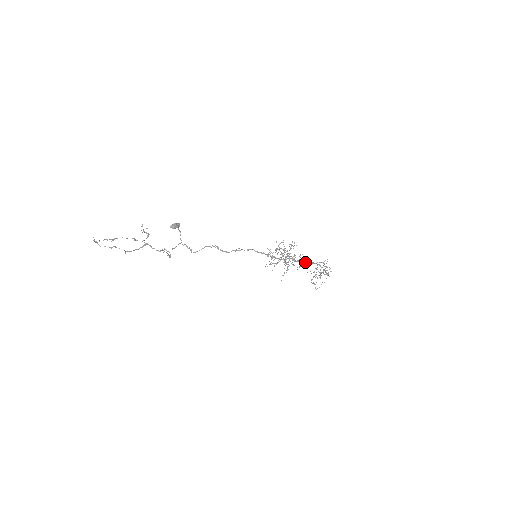
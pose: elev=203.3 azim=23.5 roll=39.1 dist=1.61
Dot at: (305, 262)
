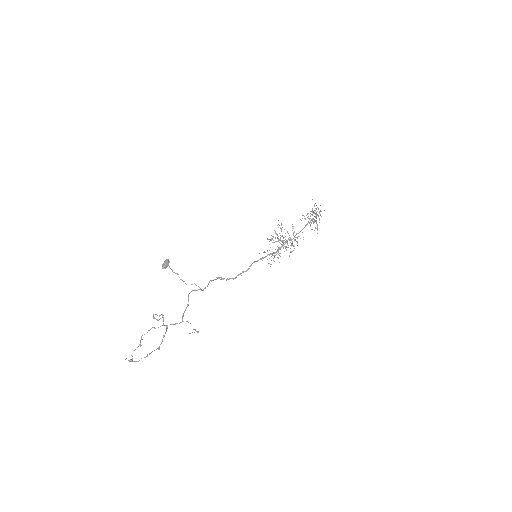
Dot at: occluded
